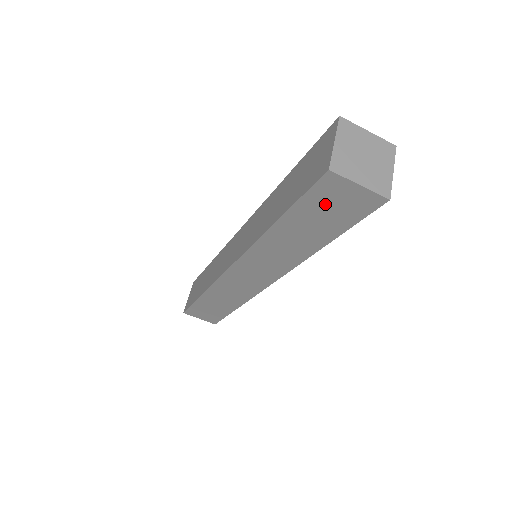
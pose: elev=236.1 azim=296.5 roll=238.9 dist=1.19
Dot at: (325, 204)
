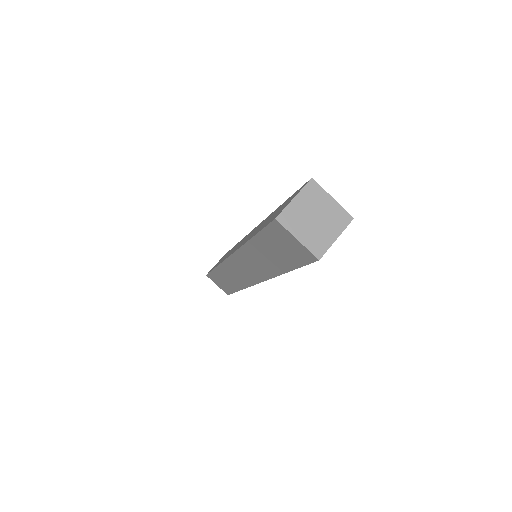
Dot at: (279, 242)
